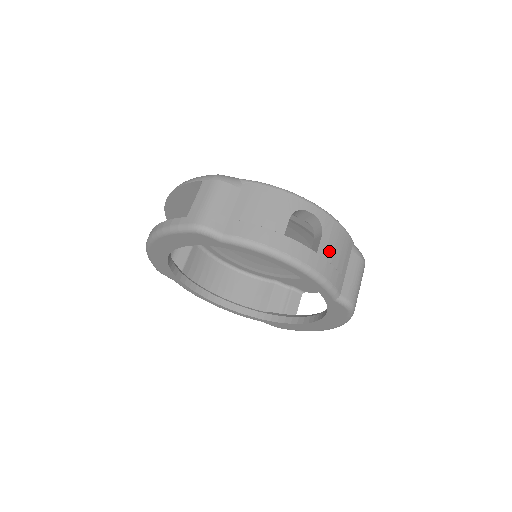
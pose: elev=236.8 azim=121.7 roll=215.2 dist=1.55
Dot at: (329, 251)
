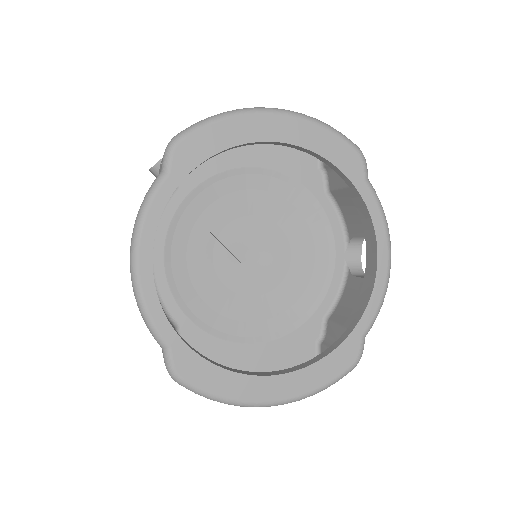
Dot at: occluded
